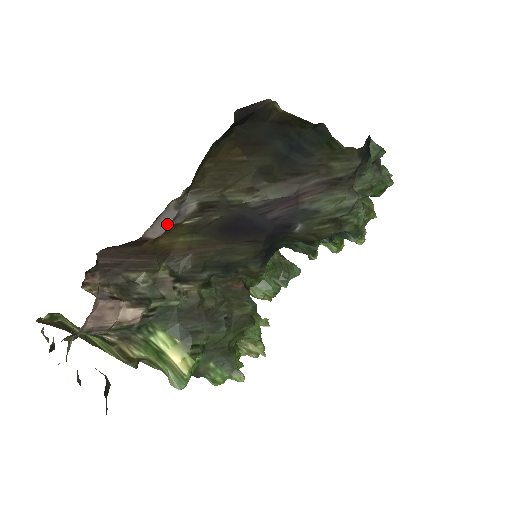
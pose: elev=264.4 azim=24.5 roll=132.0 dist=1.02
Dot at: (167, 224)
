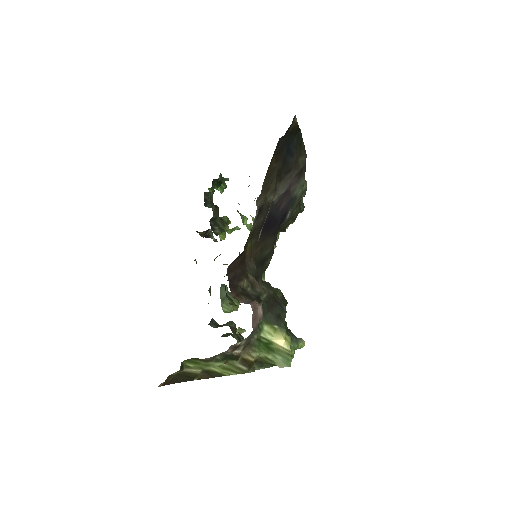
Dot at: occluded
